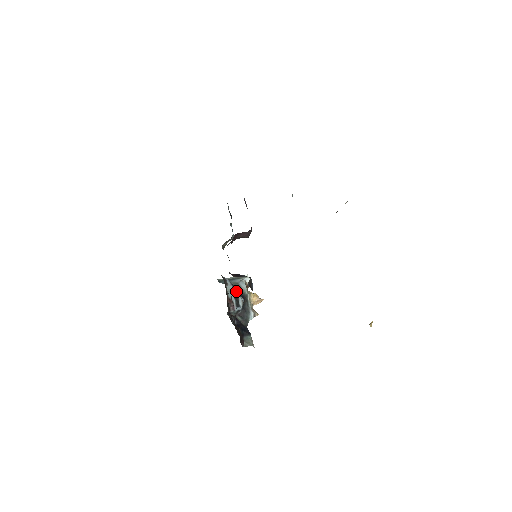
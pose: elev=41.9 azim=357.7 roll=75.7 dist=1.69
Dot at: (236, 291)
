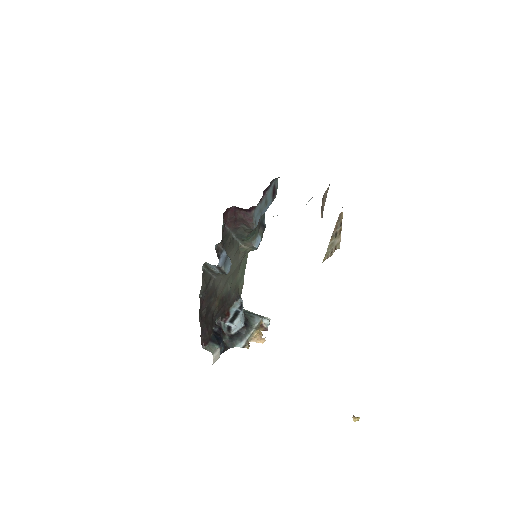
Dot at: (240, 311)
